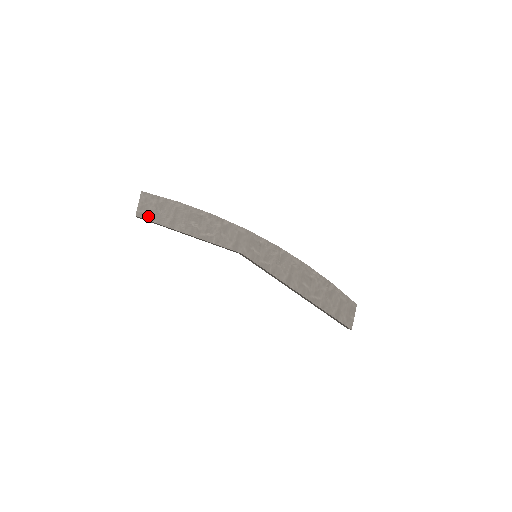
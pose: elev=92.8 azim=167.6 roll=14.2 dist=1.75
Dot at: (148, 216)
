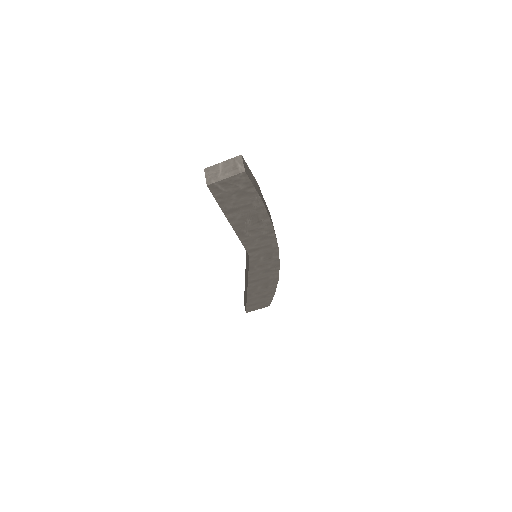
Dot at: (219, 193)
